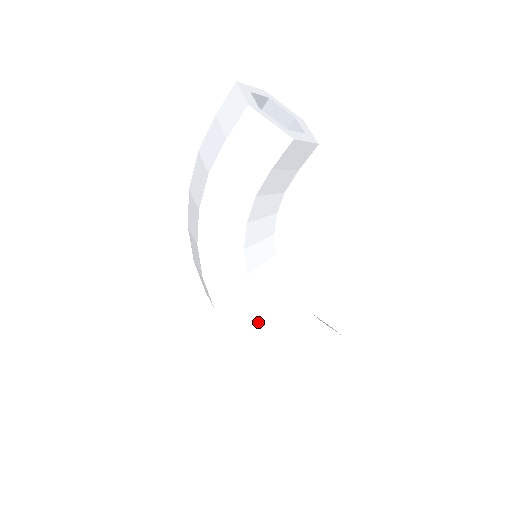
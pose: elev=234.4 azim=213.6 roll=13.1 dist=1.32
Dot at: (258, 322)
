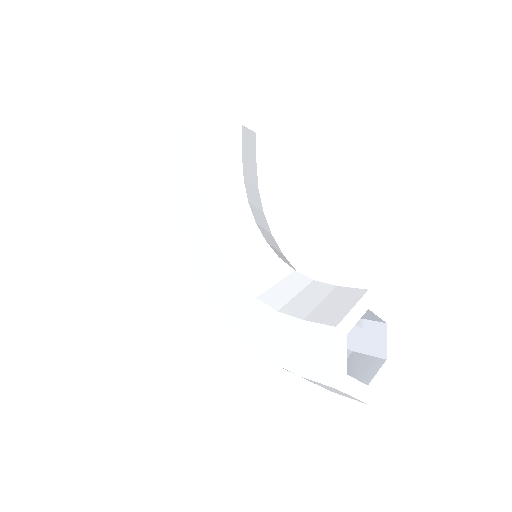
Dot at: (252, 306)
